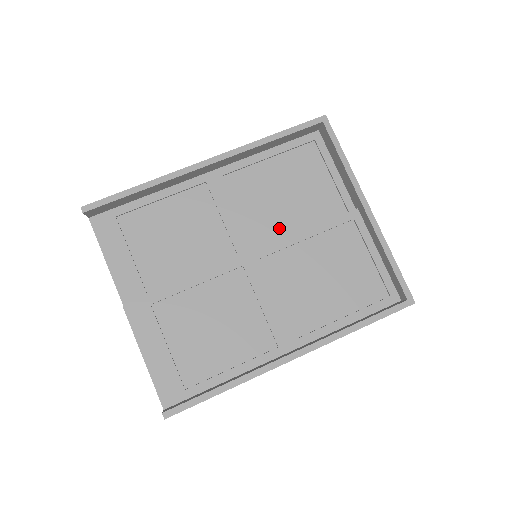
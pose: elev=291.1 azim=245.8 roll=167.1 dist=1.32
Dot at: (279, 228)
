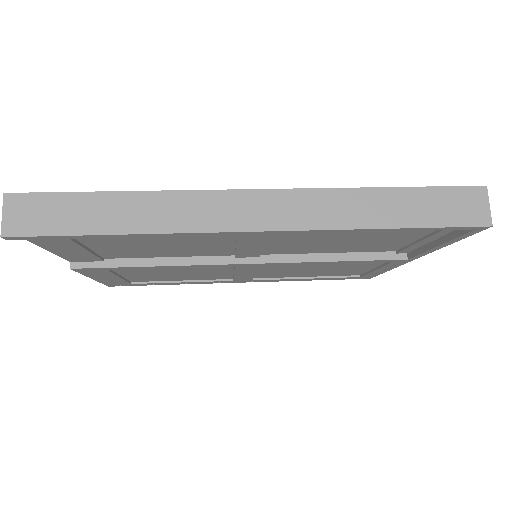
Dot at: occluded
